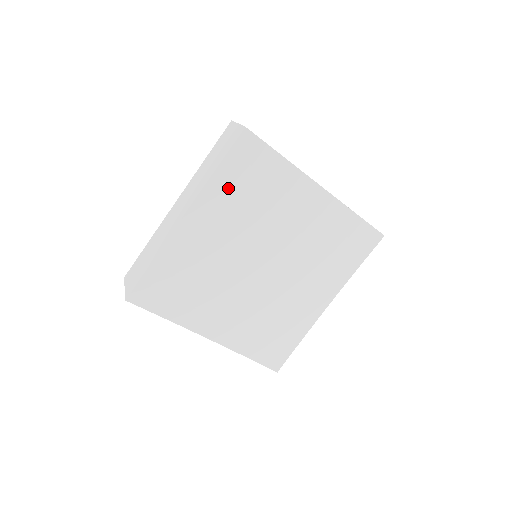
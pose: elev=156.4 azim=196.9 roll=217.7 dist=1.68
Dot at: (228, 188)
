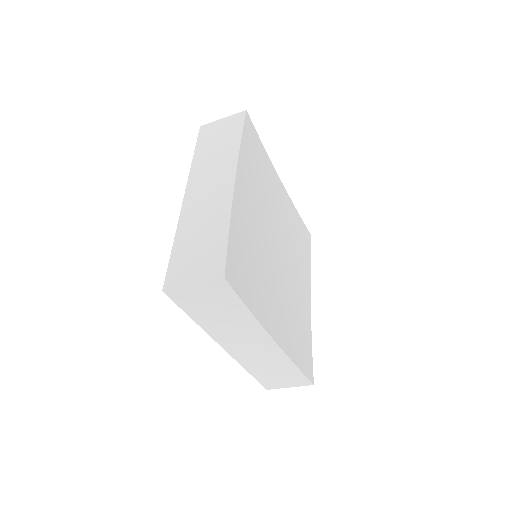
Dot at: (249, 163)
